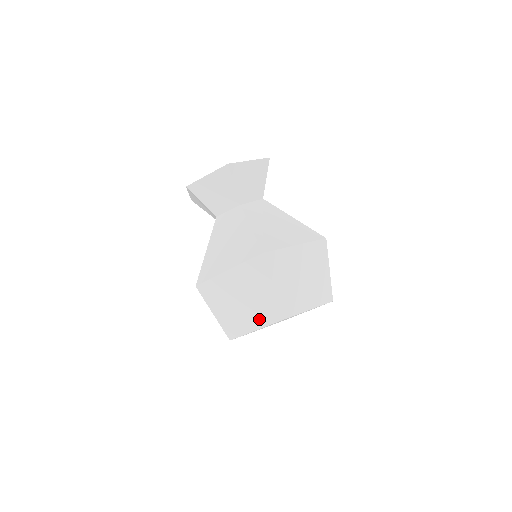
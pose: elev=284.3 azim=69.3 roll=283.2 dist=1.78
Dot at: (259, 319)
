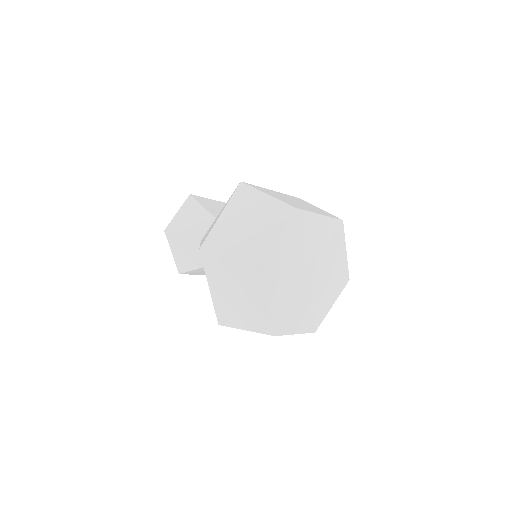
Dot at: (274, 227)
